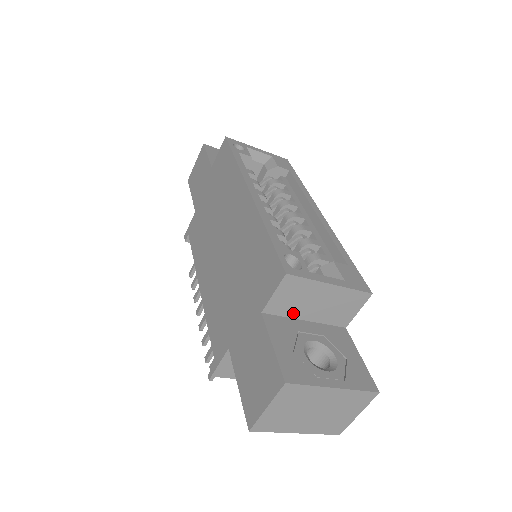
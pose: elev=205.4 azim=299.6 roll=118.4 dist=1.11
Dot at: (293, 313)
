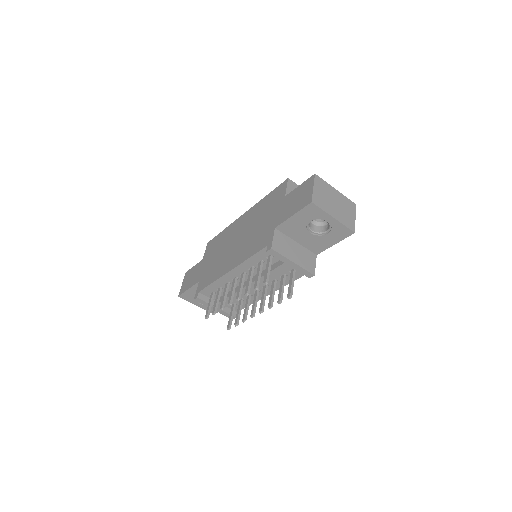
Dot at: occluded
